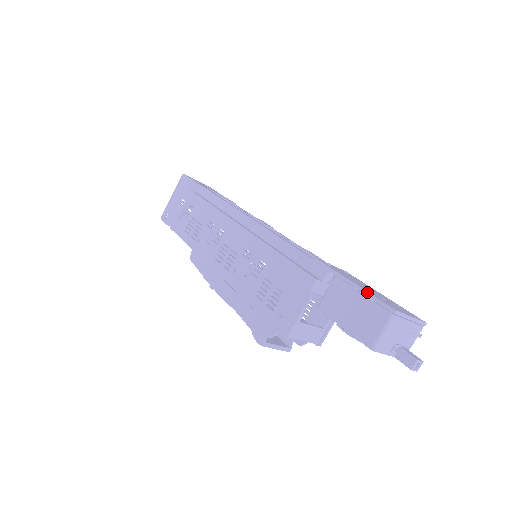
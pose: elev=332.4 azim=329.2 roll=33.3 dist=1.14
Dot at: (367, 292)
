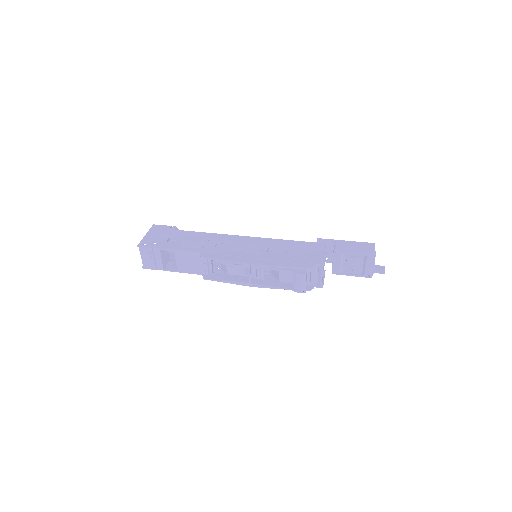
Dot at: occluded
